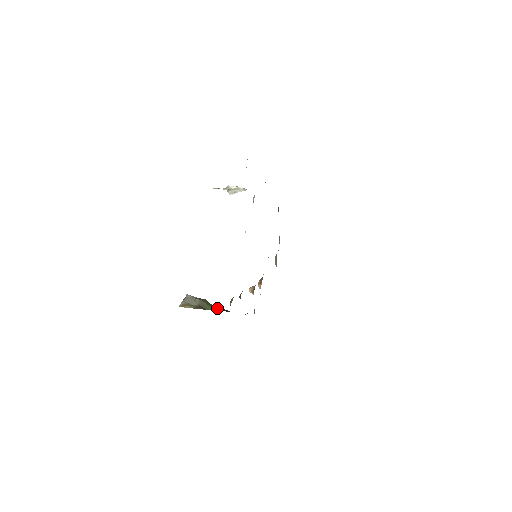
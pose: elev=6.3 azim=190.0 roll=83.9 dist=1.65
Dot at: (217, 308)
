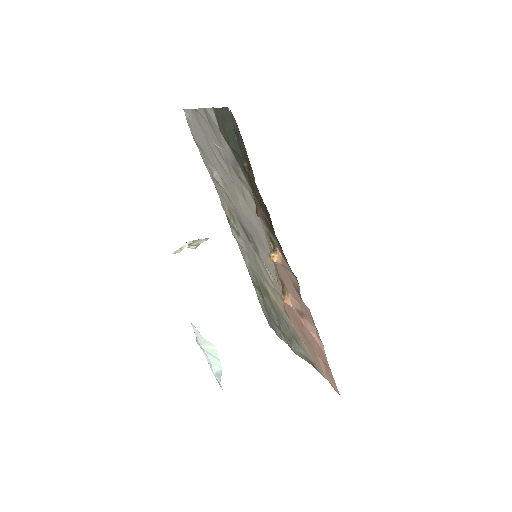
Dot at: occluded
